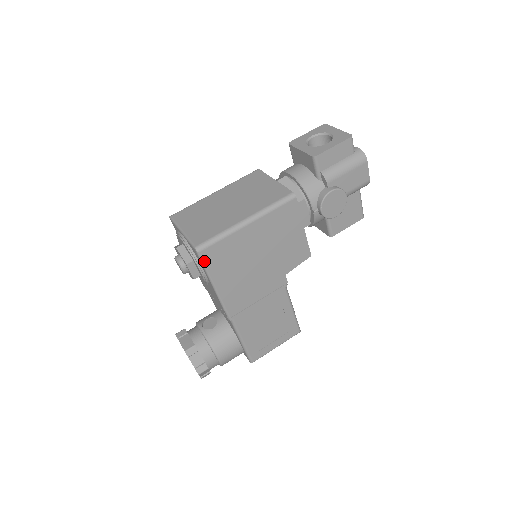
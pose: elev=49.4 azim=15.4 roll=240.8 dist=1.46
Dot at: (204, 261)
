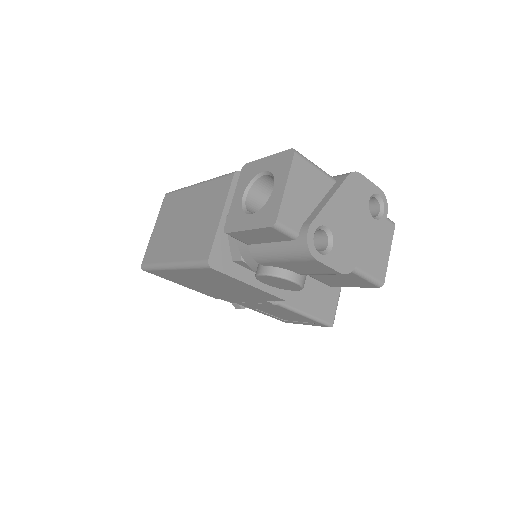
Dot at: (156, 275)
